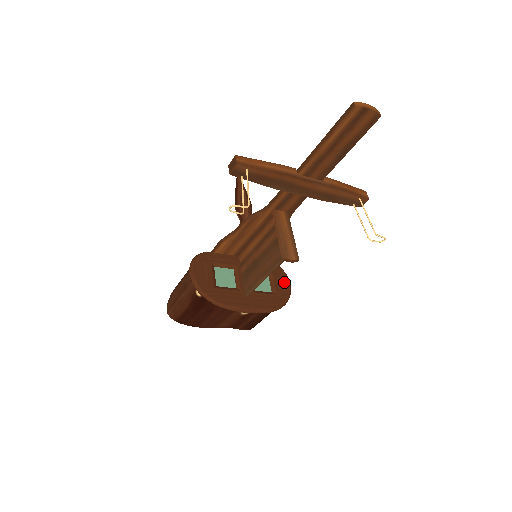
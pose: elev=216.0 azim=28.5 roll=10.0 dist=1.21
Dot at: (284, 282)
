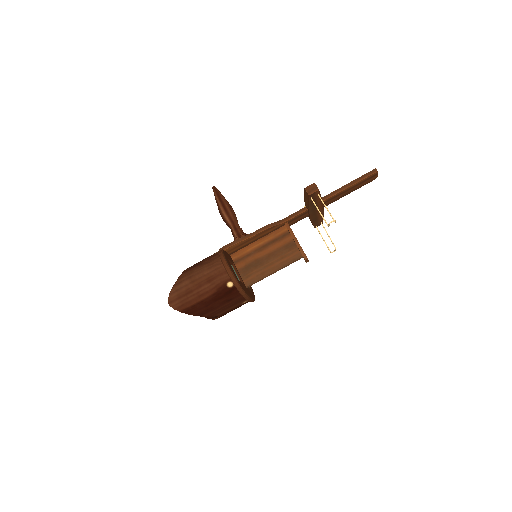
Dot at: occluded
